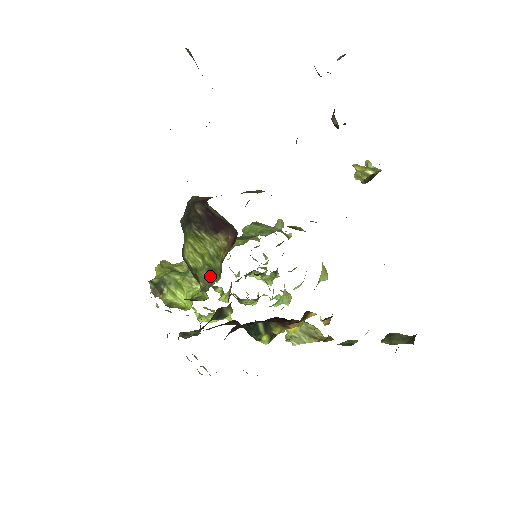
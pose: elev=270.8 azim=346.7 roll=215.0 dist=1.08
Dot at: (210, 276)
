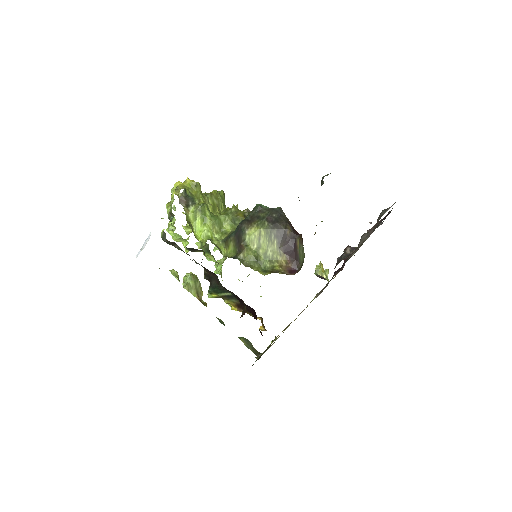
Dot at: (254, 261)
